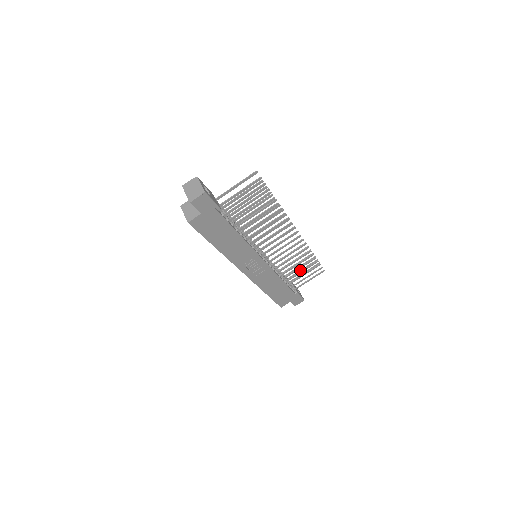
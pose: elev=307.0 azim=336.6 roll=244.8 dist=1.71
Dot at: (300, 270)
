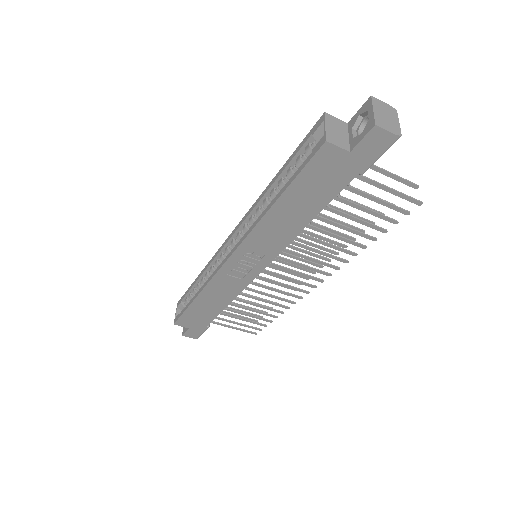
Dot at: (238, 309)
